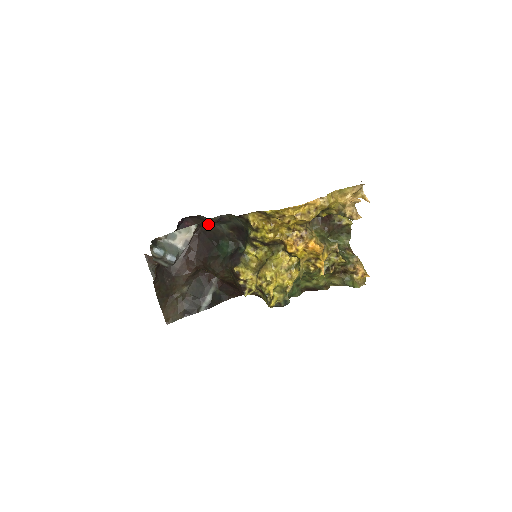
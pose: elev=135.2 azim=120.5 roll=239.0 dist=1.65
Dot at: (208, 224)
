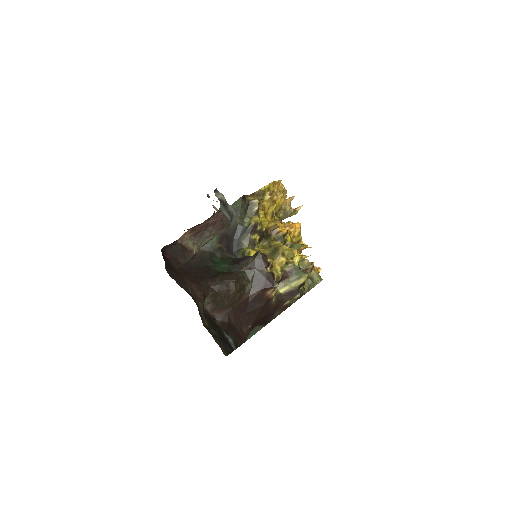
Dot at: occluded
